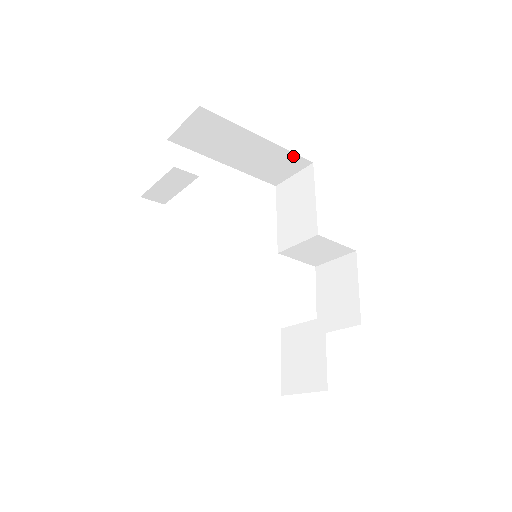
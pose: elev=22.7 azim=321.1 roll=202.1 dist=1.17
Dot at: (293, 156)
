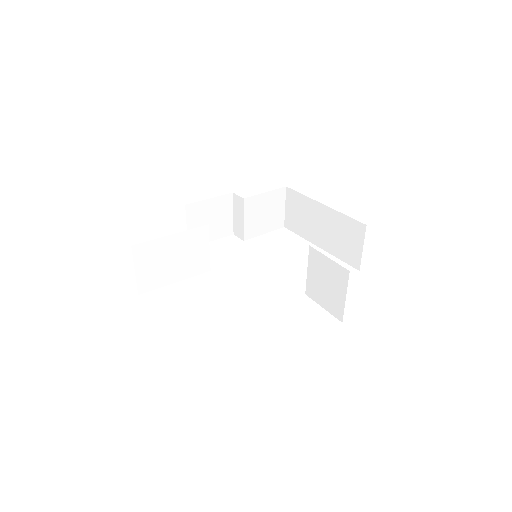
Dot at: (350, 221)
